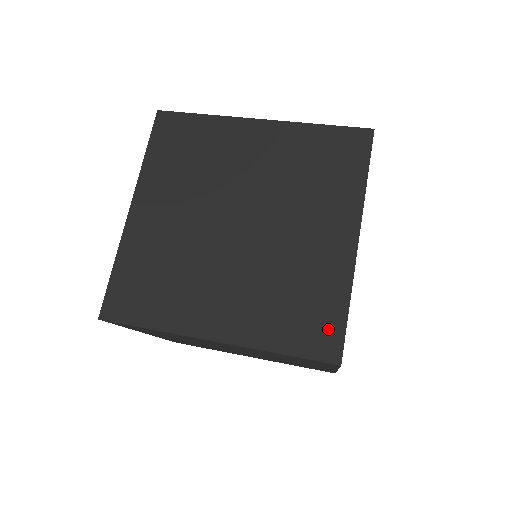
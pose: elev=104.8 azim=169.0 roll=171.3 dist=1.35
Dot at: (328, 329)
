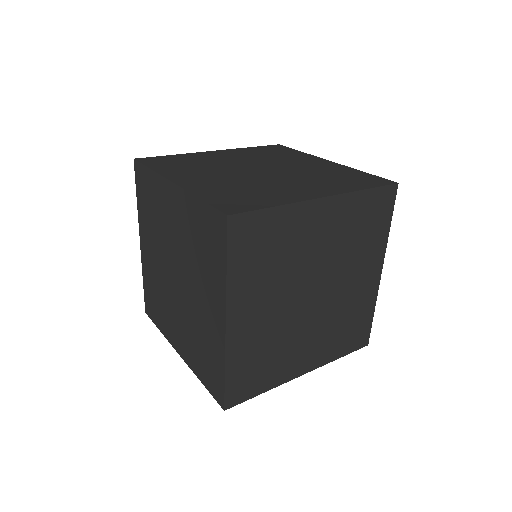
Dot at: (364, 331)
